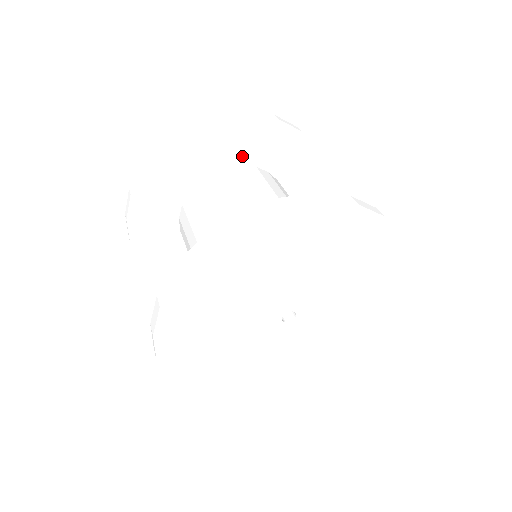
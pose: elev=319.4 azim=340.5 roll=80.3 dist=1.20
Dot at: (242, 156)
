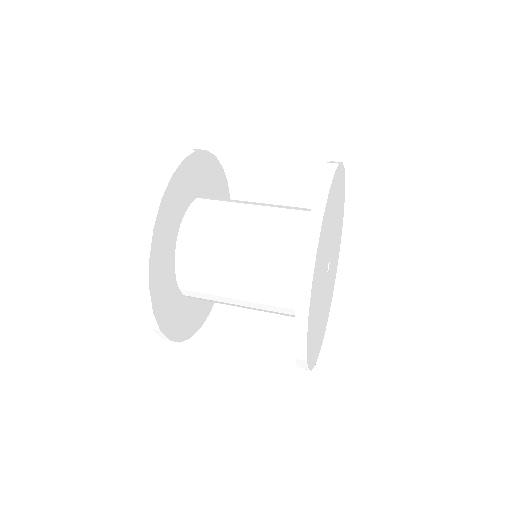
Dot at: occluded
